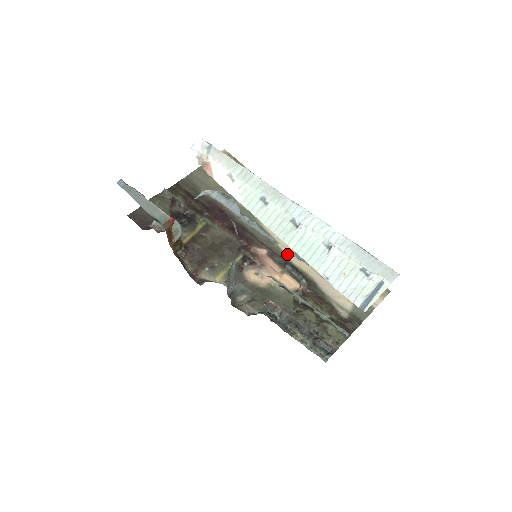
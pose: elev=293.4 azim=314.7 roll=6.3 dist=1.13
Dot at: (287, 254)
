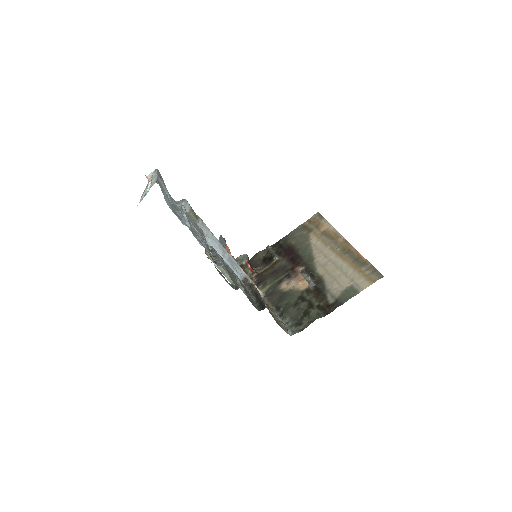
Dot at: (316, 266)
